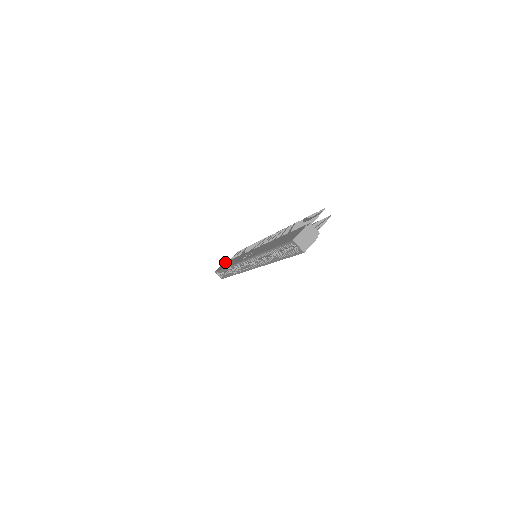
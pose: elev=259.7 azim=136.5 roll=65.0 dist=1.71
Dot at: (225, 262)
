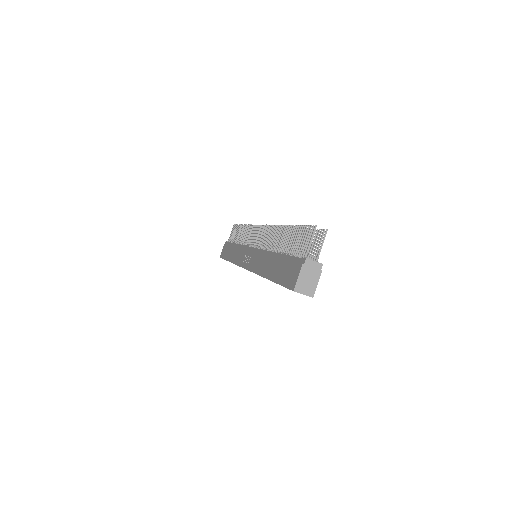
Dot at: (225, 244)
